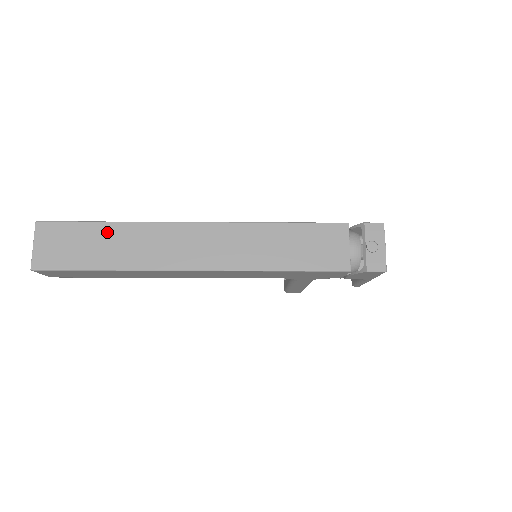
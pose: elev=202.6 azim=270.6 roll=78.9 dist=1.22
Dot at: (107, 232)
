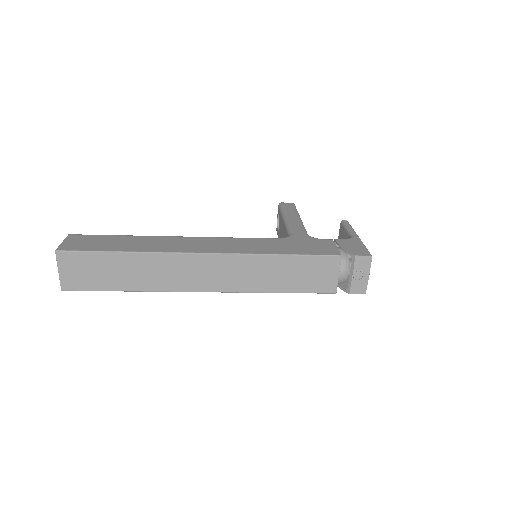
Dot at: (124, 261)
